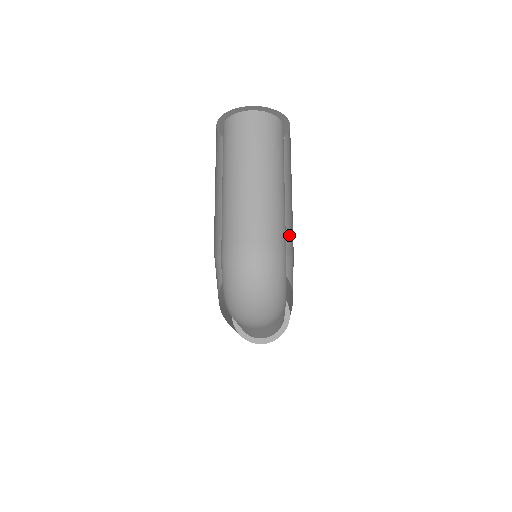
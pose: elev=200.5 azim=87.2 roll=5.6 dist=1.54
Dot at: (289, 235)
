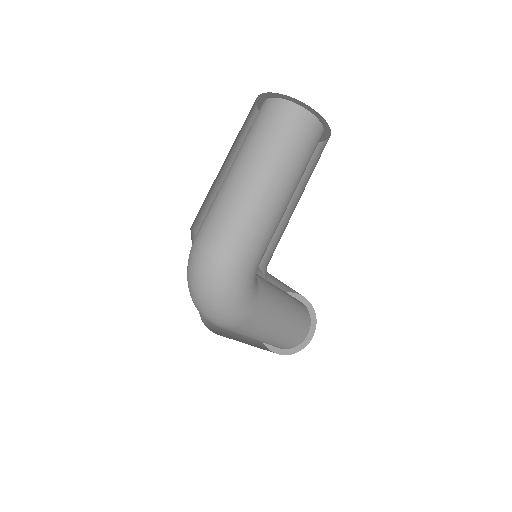
Dot at: occluded
